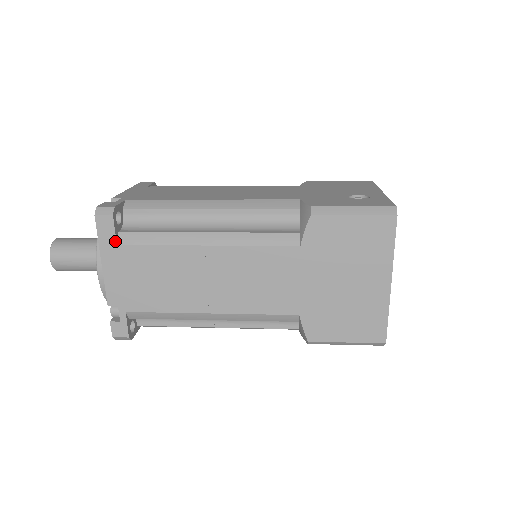
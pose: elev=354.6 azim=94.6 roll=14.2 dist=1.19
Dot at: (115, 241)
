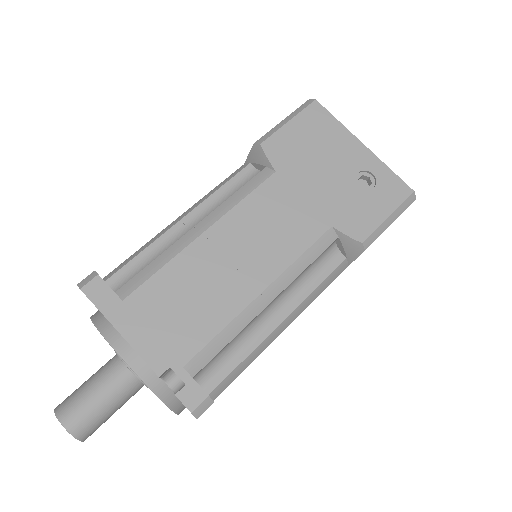
Dot at: occluded
